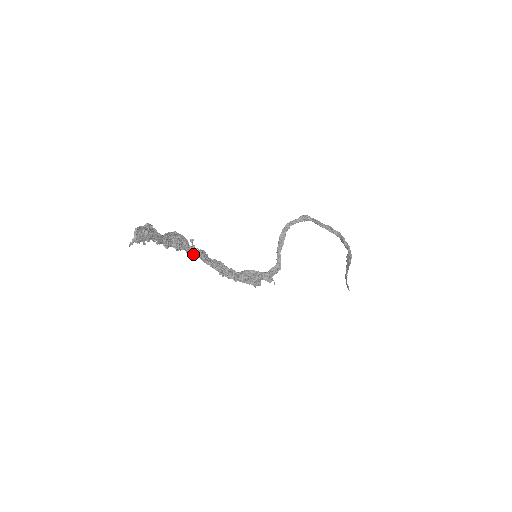
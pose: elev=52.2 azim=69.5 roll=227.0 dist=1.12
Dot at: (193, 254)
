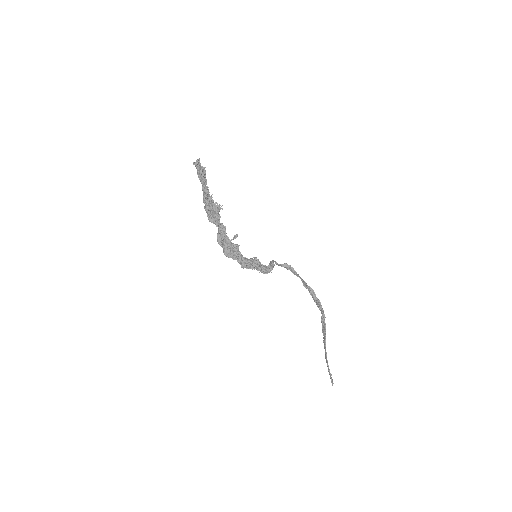
Dot at: (219, 218)
